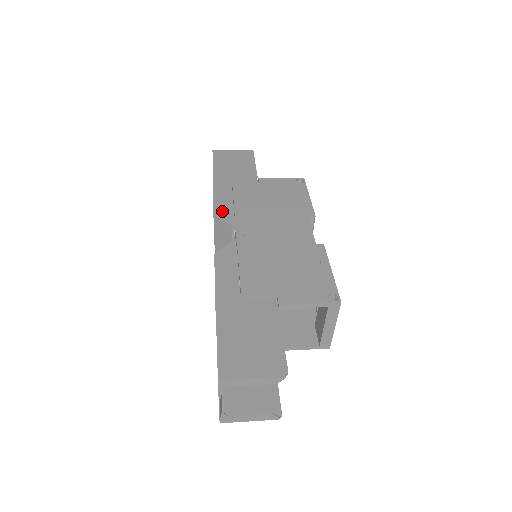
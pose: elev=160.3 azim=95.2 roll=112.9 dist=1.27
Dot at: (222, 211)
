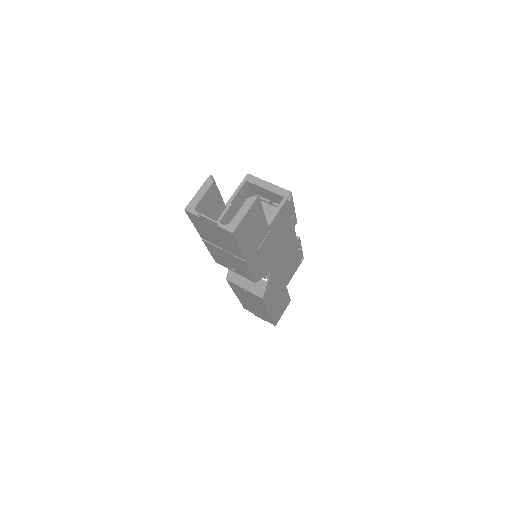
Dot at: (258, 276)
